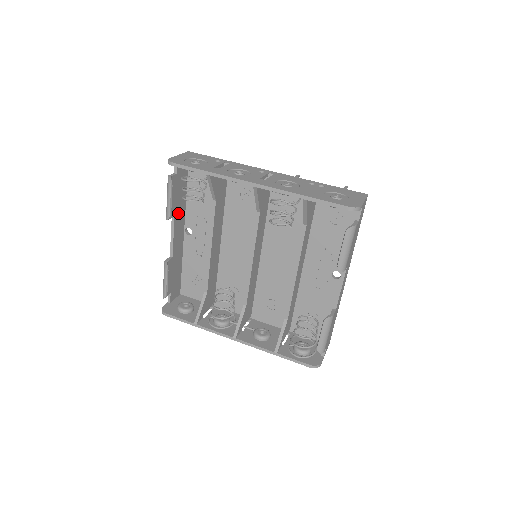
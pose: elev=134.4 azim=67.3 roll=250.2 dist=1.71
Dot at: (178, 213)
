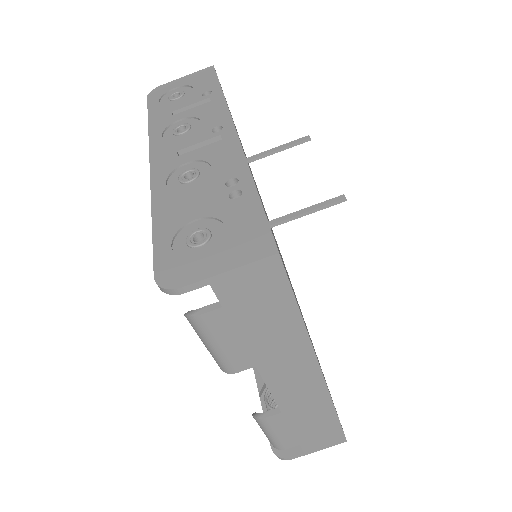
Dot at: occluded
